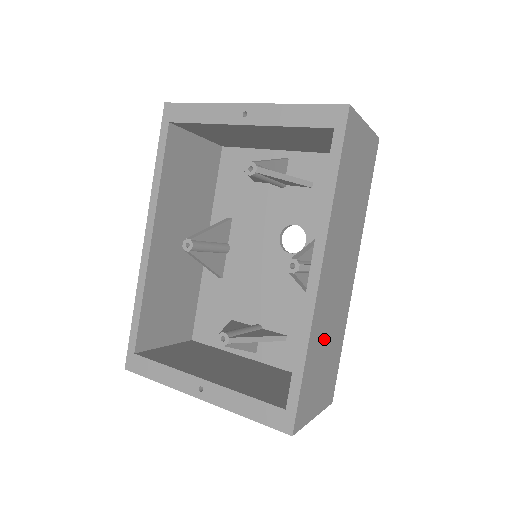
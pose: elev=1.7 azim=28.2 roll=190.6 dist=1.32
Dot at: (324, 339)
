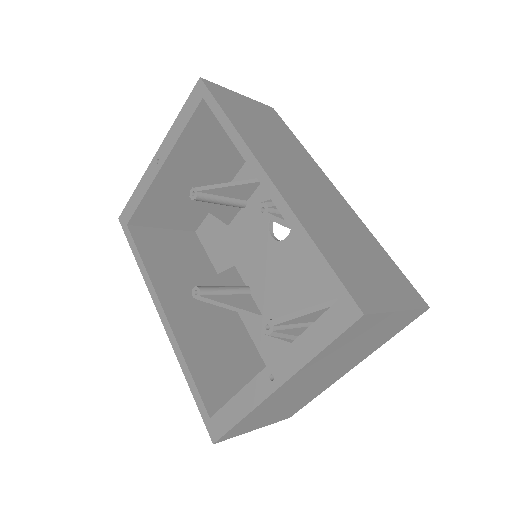
Dot at: (335, 233)
